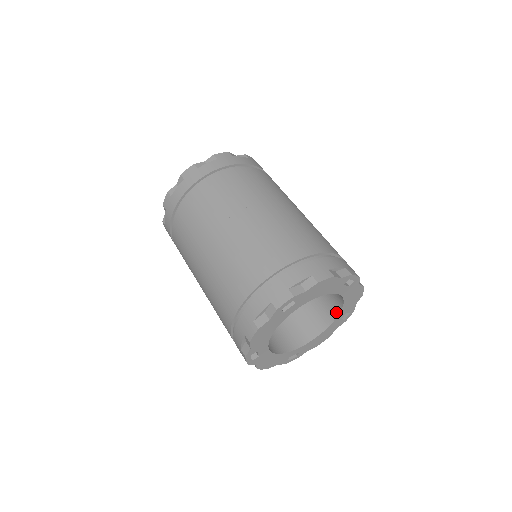
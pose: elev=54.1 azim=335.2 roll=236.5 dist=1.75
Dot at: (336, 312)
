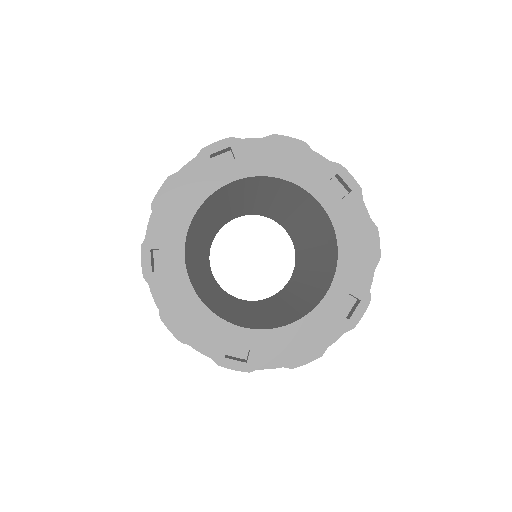
Dot at: (330, 282)
